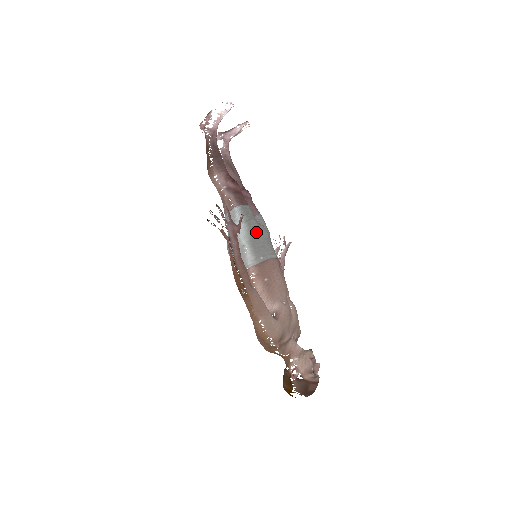
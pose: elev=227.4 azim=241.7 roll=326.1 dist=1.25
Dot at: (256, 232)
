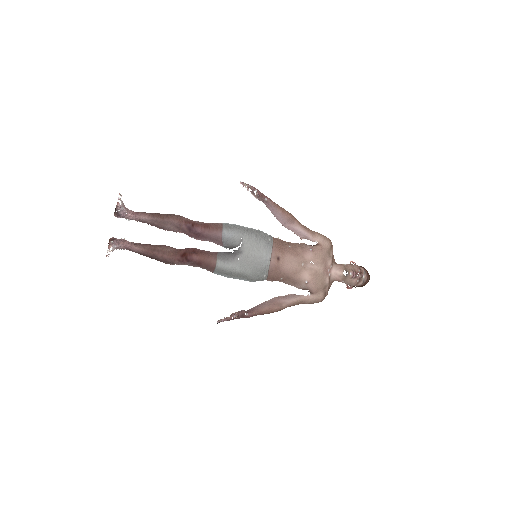
Dot at: (243, 273)
